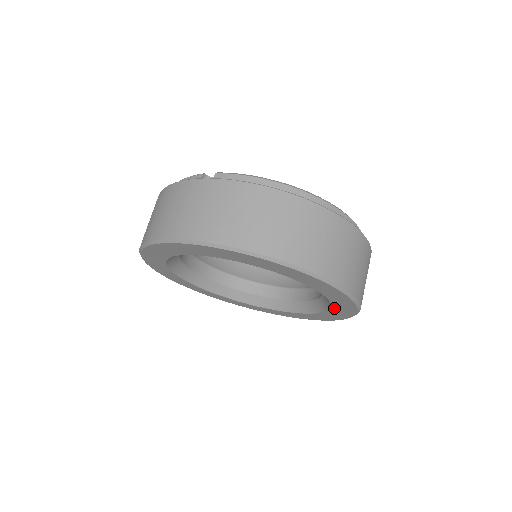
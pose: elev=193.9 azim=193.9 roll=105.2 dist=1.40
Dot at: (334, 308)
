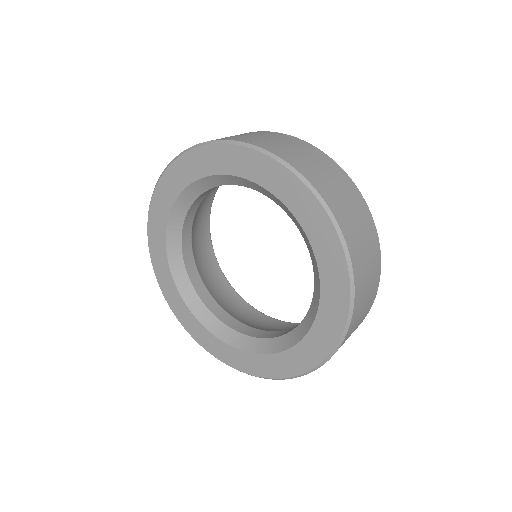
Dot at: (324, 298)
